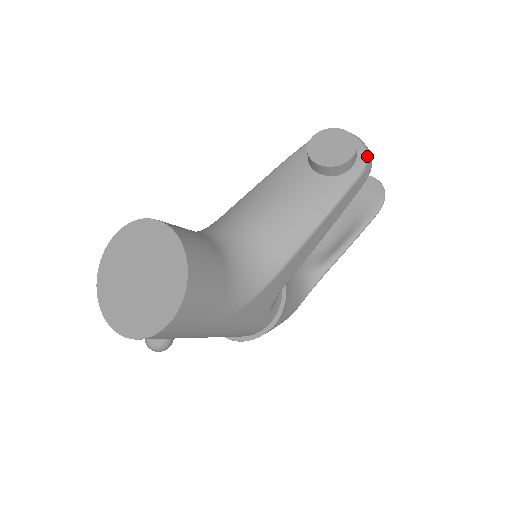
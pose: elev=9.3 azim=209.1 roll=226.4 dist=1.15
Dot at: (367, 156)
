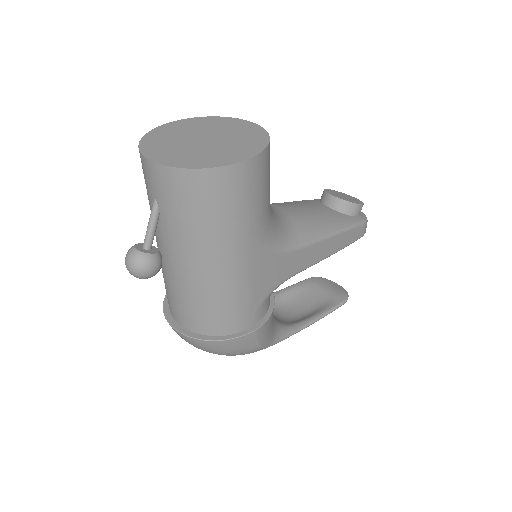
Dot at: occluded
